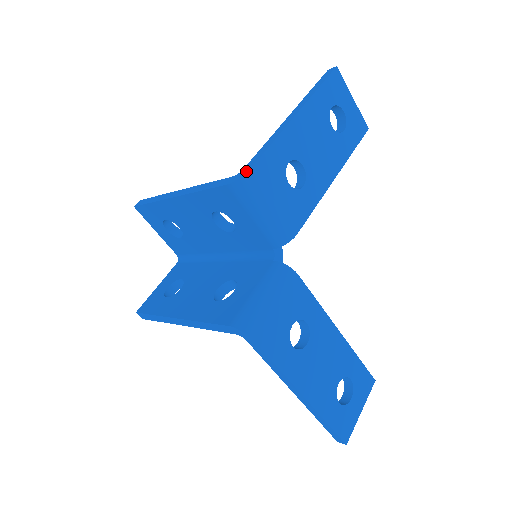
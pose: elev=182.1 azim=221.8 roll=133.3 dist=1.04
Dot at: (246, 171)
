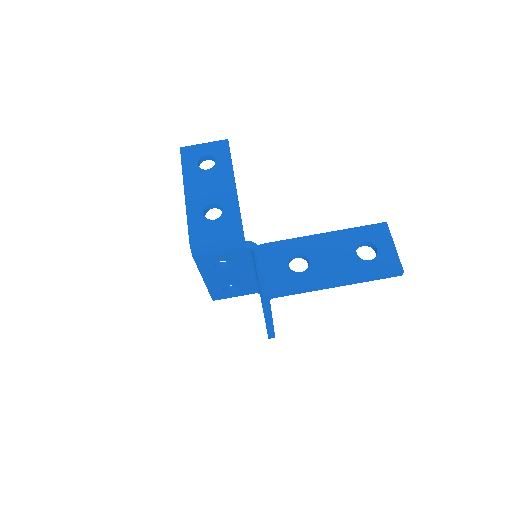
Dot at: occluded
